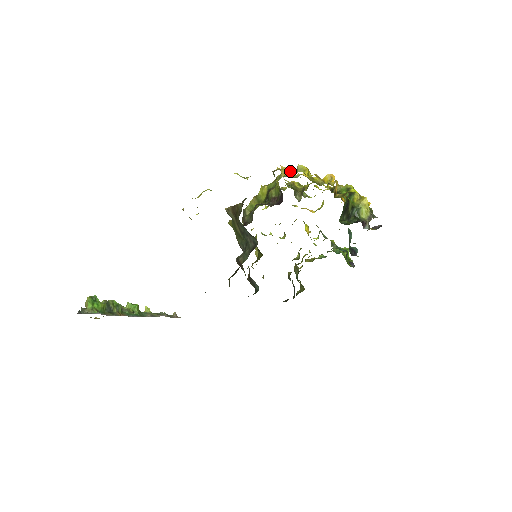
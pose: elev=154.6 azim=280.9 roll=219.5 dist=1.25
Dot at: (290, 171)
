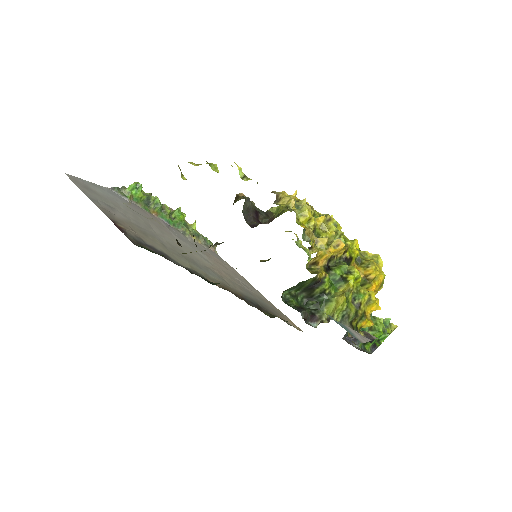
Dot at: (288, 204)
